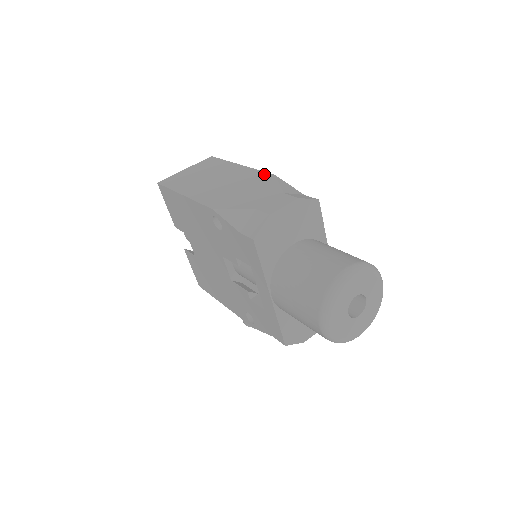
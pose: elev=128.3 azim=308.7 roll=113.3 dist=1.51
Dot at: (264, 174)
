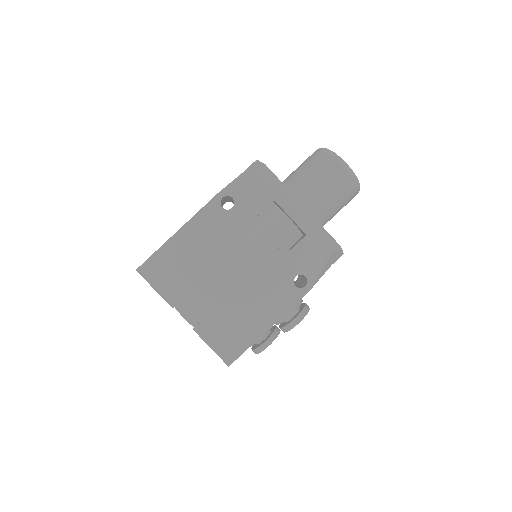
Dot at: occluded
